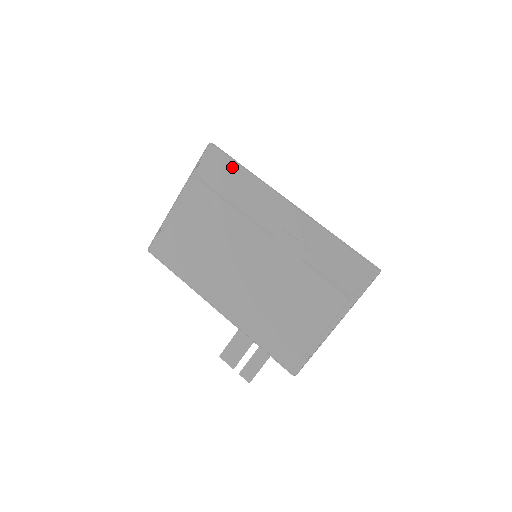
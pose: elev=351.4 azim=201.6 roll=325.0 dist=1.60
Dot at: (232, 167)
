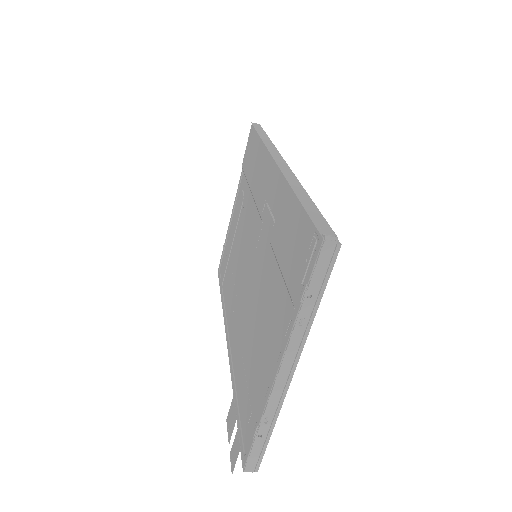
Dot at: (255, 140)
